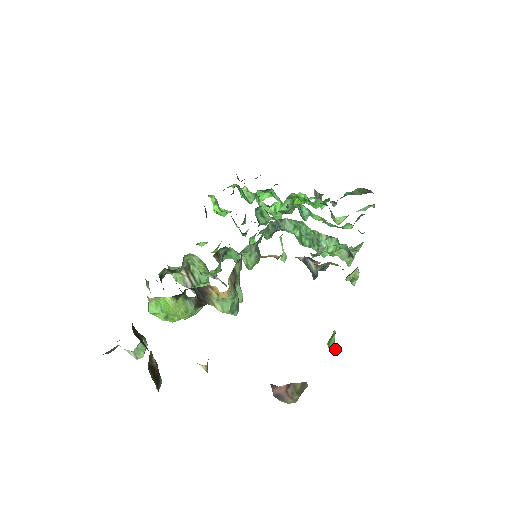
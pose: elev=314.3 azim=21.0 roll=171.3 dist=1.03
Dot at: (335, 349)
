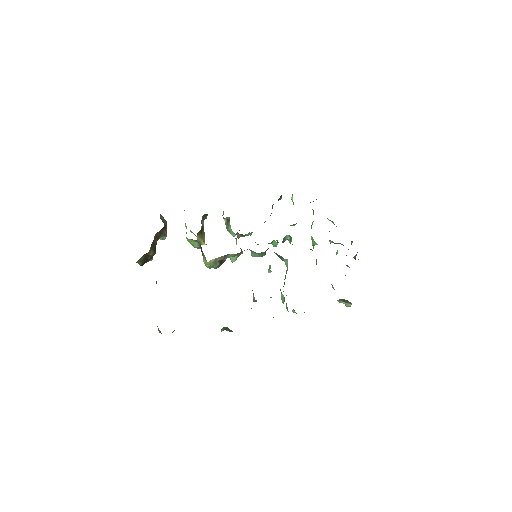
Dot at: occluded
